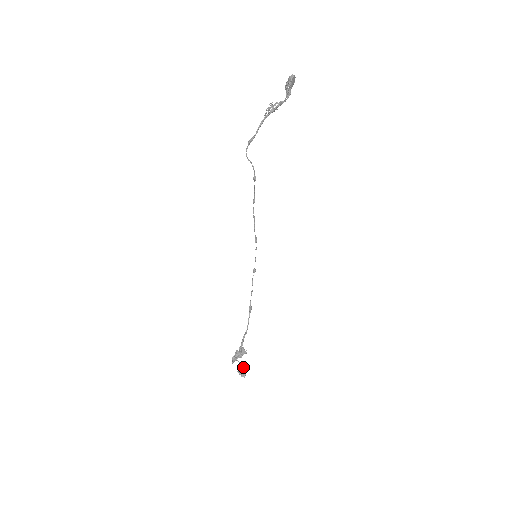
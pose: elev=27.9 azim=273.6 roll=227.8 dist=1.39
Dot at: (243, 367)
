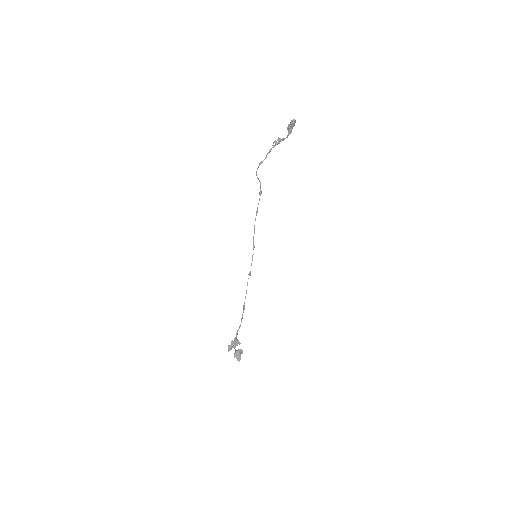
Dot at: (239, 352)
